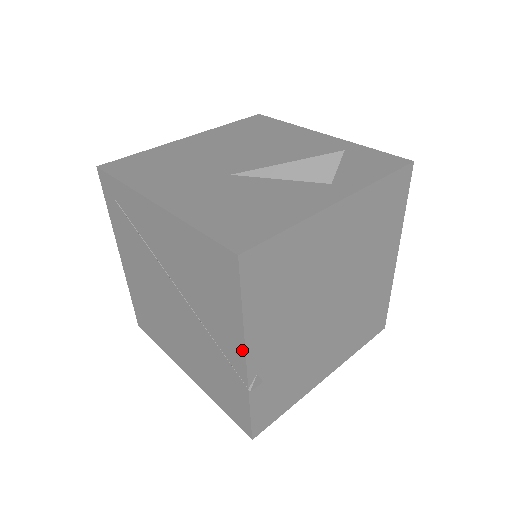
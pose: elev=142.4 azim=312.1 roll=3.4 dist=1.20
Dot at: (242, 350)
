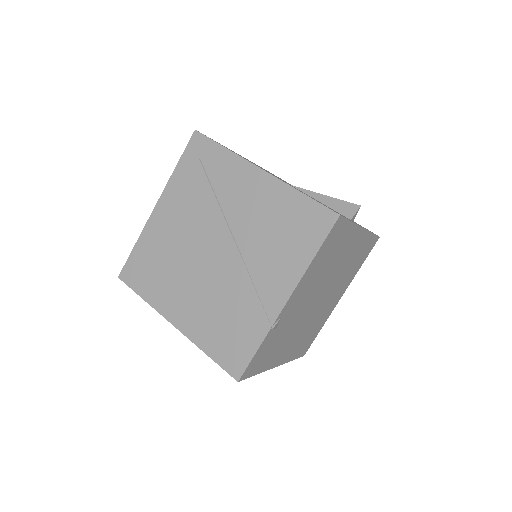
Dot at: (290, 290)
